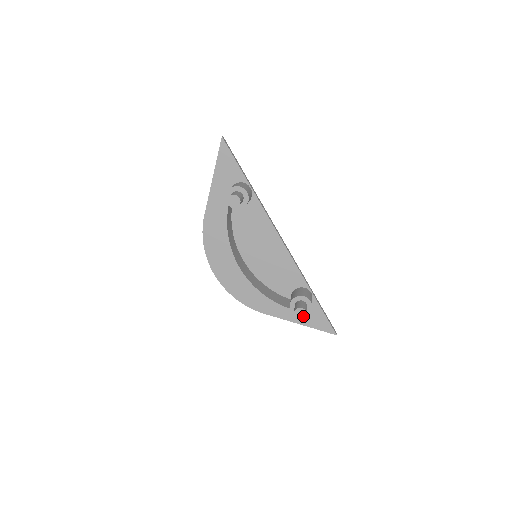
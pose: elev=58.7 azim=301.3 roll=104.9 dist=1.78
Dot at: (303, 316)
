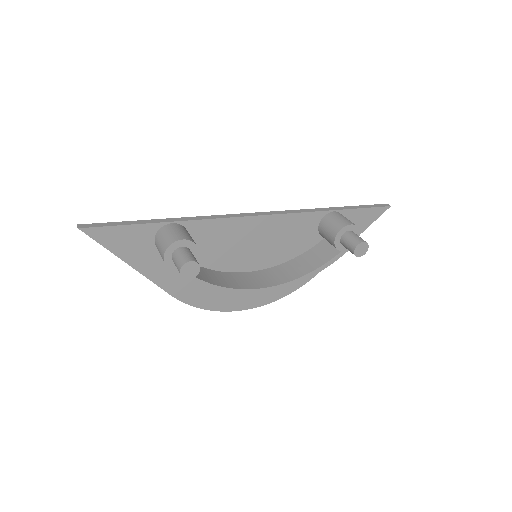
Dot at: (366, 248)
